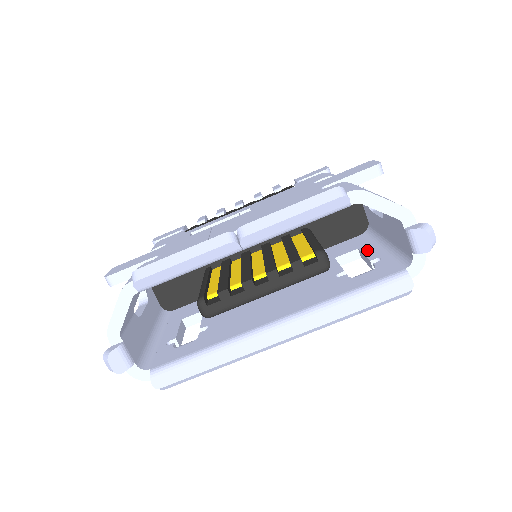
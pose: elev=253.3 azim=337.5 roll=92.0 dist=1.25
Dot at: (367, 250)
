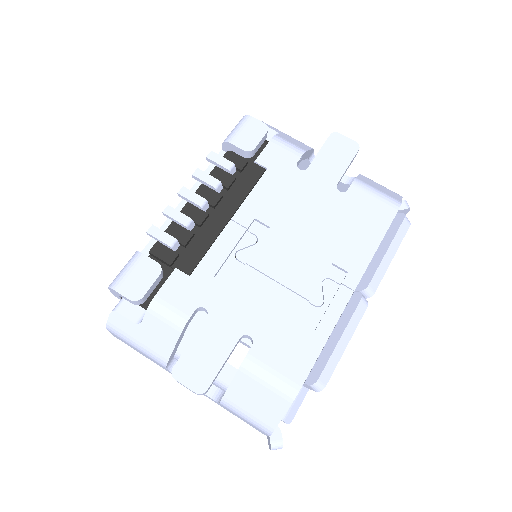
Dot at: occluded
